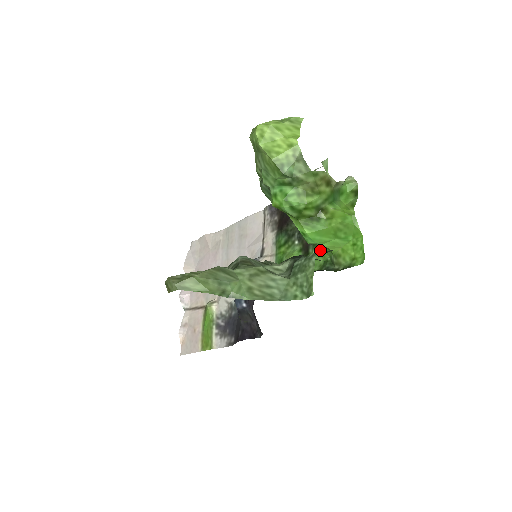
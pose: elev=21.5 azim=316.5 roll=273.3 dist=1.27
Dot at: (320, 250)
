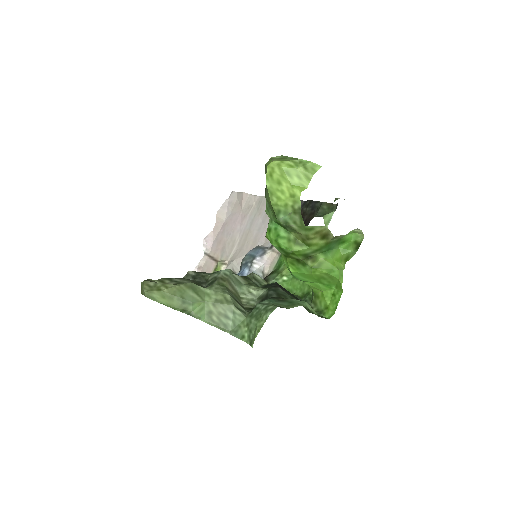
Dot at: occluded
